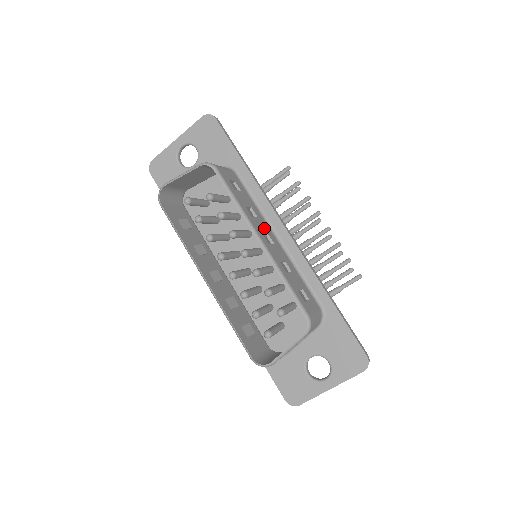
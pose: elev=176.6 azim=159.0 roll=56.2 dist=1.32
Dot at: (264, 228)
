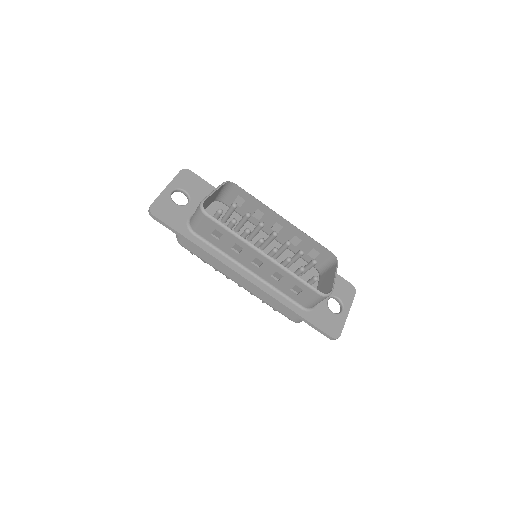
Dot at: (268, 223)
